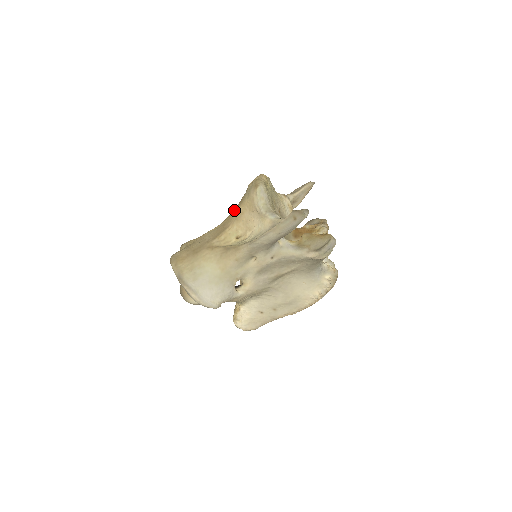
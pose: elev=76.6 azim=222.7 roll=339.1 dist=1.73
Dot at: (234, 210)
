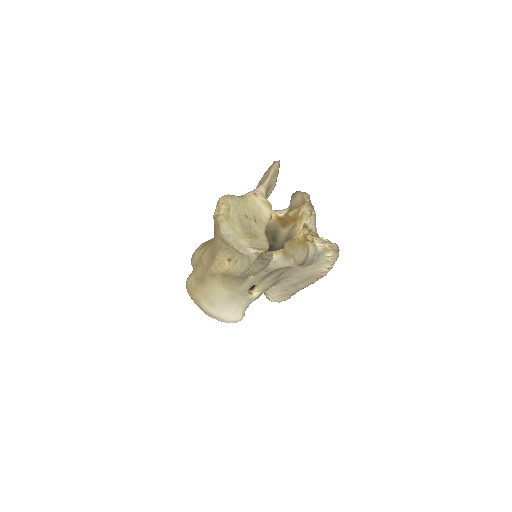
Dot at: (214, 237)
